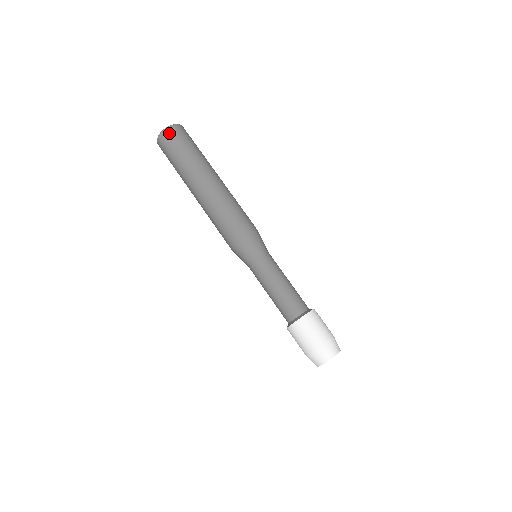
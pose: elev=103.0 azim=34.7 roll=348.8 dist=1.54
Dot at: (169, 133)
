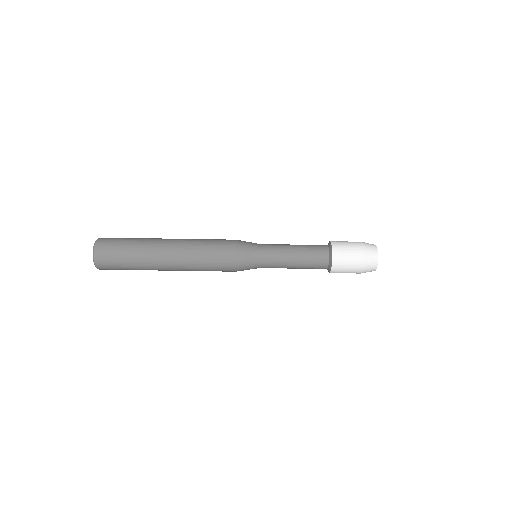
Dot at: (100, 254)
